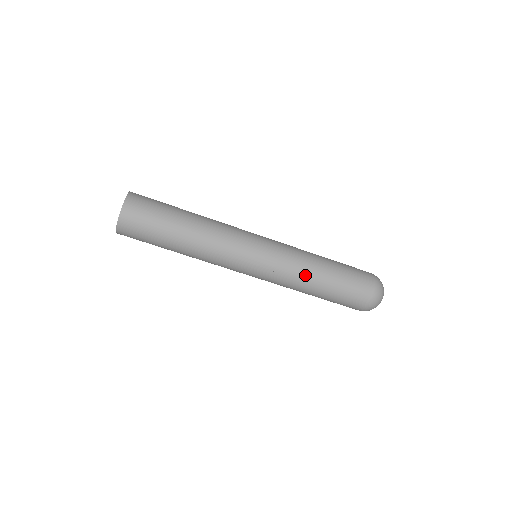
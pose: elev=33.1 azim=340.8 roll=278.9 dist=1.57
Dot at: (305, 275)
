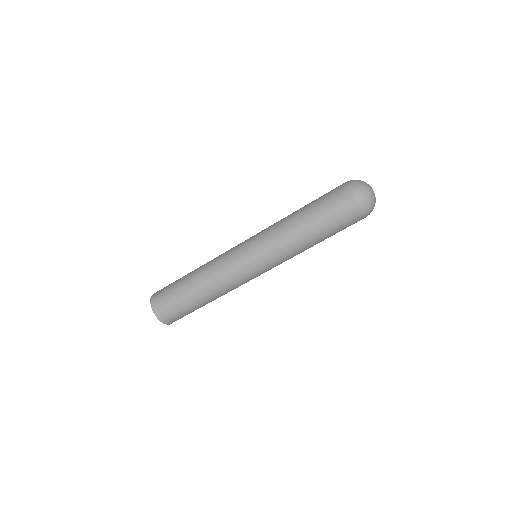
Dot at: (298, 248)
